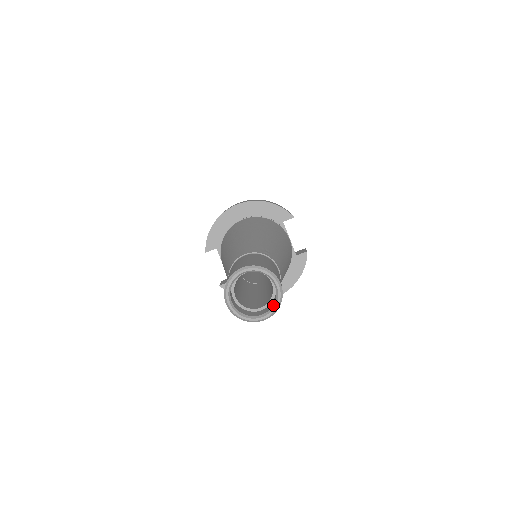
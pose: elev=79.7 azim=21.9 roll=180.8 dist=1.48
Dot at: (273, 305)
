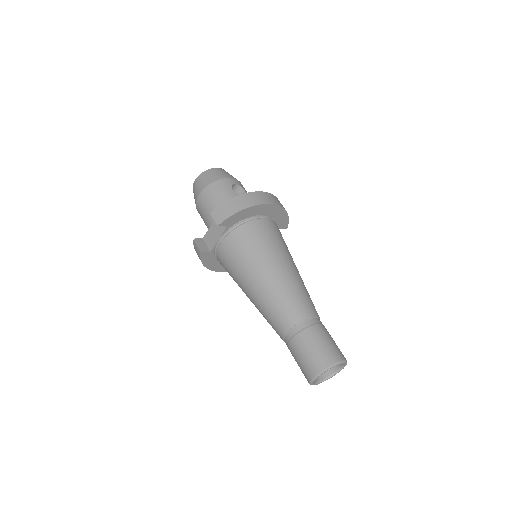
Dot at: (327, 377)
